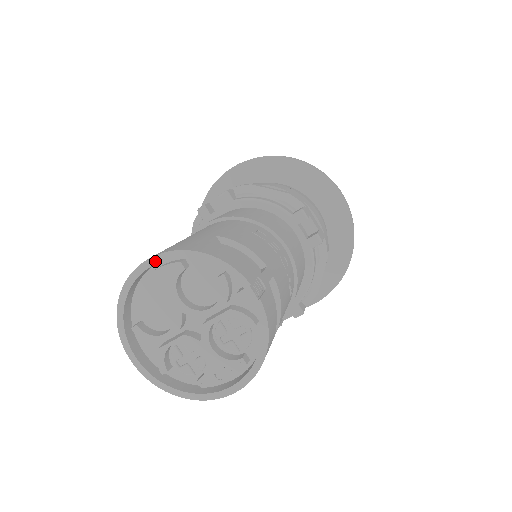
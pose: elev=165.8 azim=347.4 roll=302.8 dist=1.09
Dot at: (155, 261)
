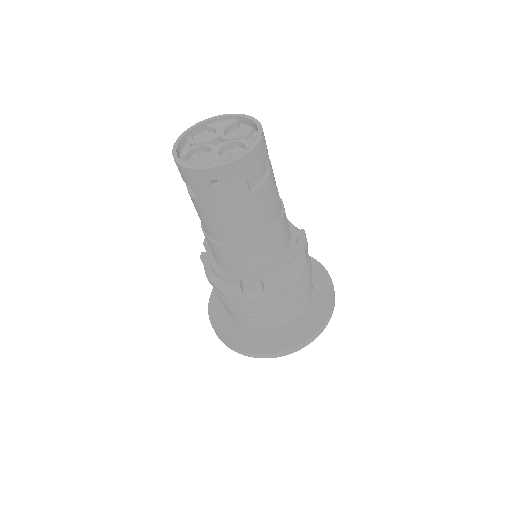
Dot at: (228, 115)
